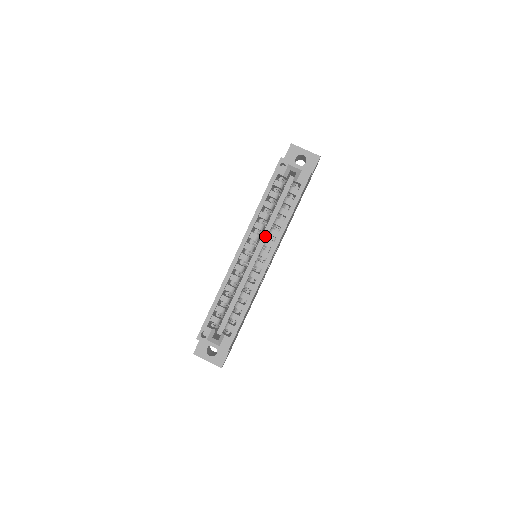
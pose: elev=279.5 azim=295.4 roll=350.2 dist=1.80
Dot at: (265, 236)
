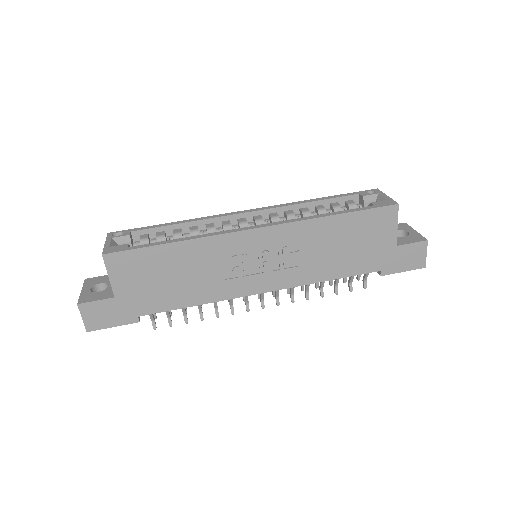
Dot at: occluded
